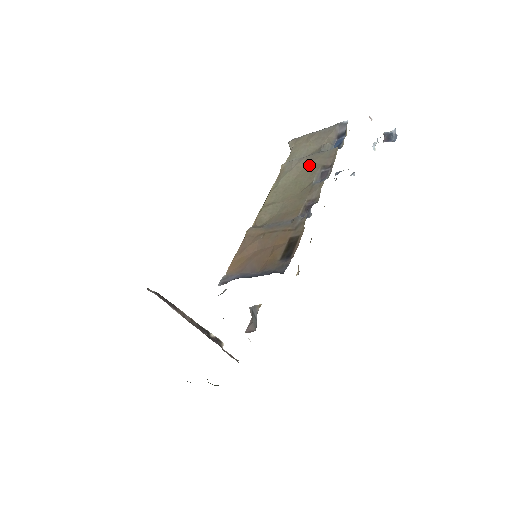
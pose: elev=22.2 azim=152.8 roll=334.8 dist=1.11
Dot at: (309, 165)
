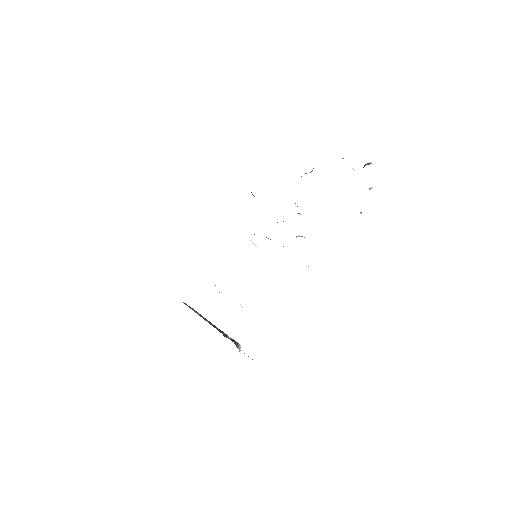
Dot at: occluded
